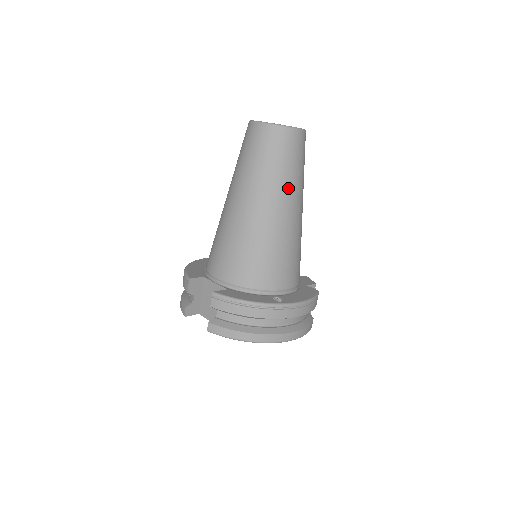
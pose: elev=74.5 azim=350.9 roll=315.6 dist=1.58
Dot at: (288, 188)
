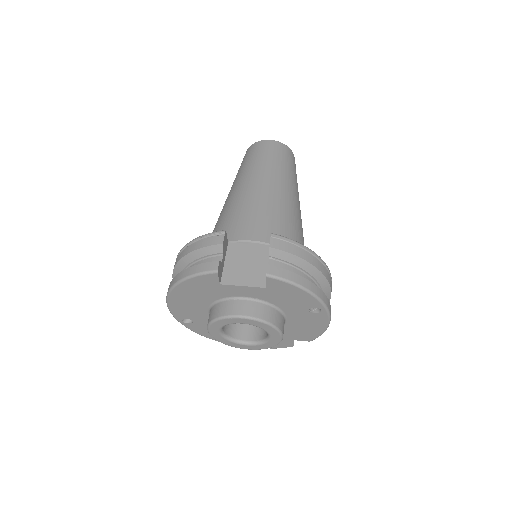
Dot at: occluded
